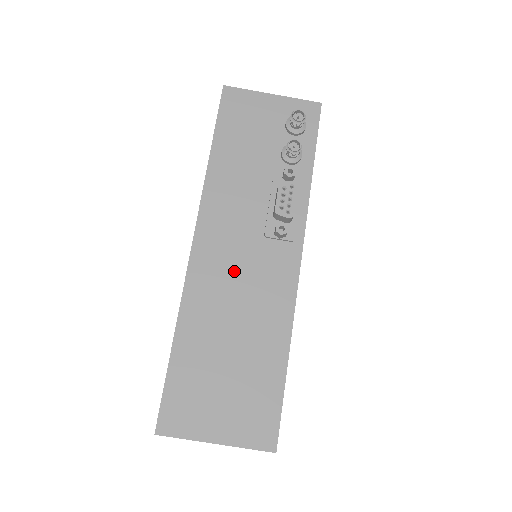
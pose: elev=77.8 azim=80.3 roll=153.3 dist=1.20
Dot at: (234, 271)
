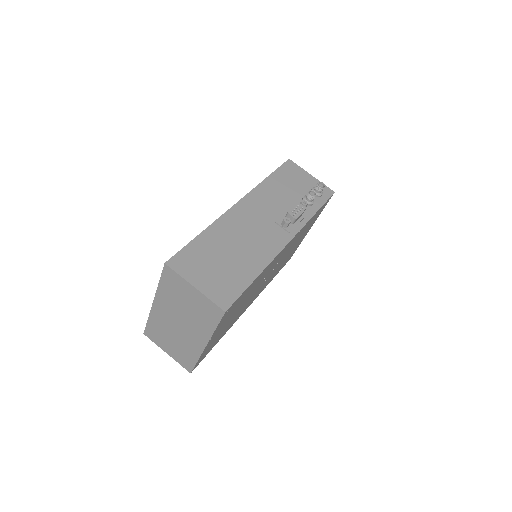
Dot at: (251, 226)
